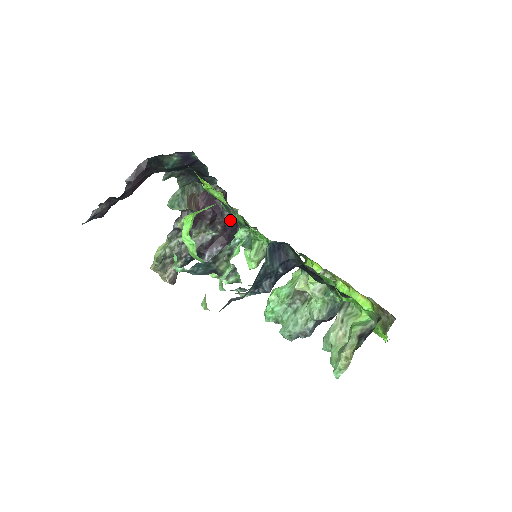
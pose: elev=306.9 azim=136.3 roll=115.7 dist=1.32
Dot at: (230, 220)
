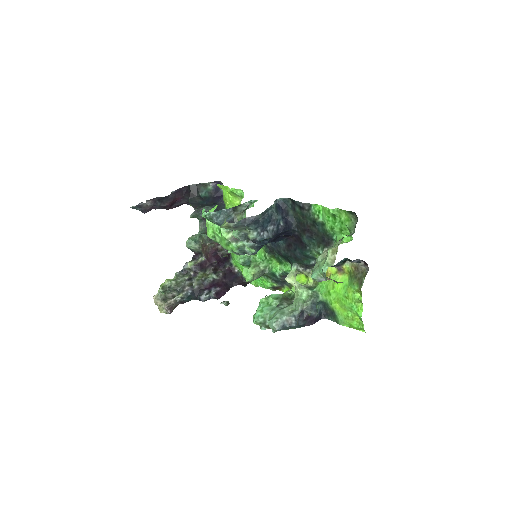
Dot at: occluded
